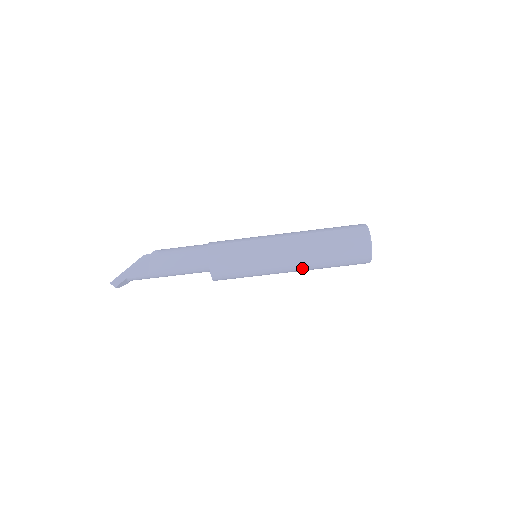
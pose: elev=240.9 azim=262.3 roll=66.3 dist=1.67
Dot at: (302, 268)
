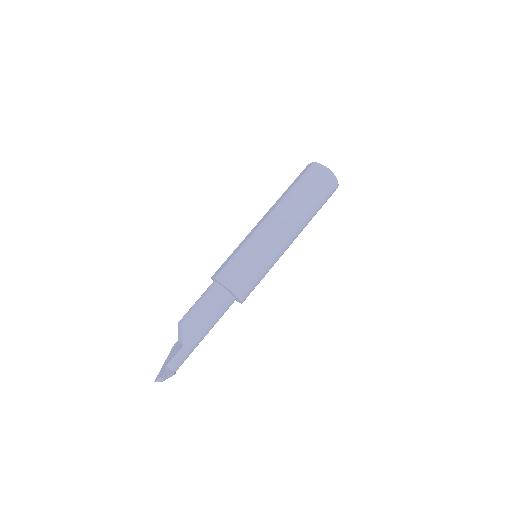
Dot at: (293, 223)
